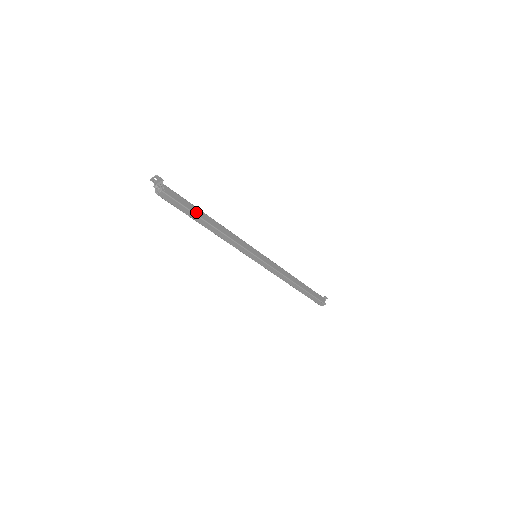
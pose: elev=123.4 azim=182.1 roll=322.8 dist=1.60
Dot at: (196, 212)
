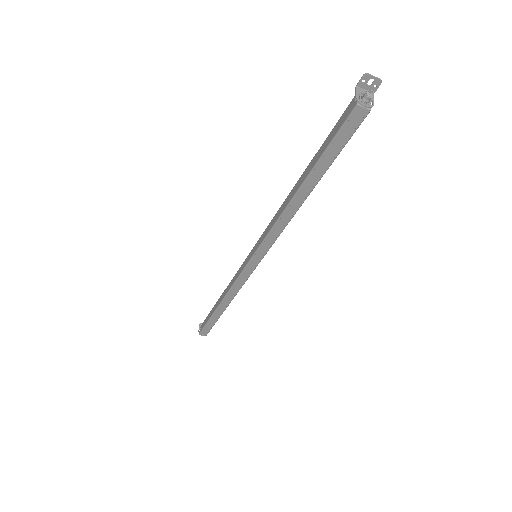
Dot at: (326, 168)
